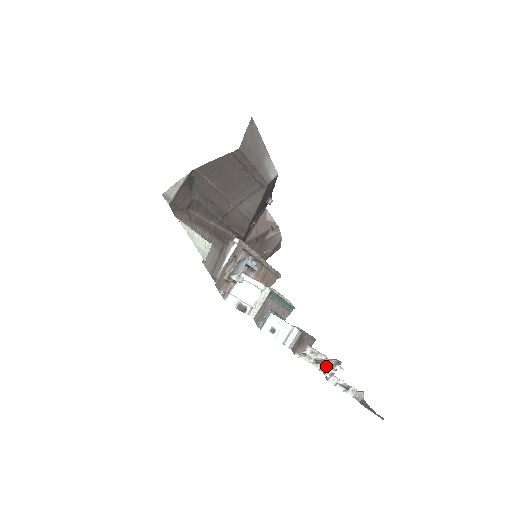
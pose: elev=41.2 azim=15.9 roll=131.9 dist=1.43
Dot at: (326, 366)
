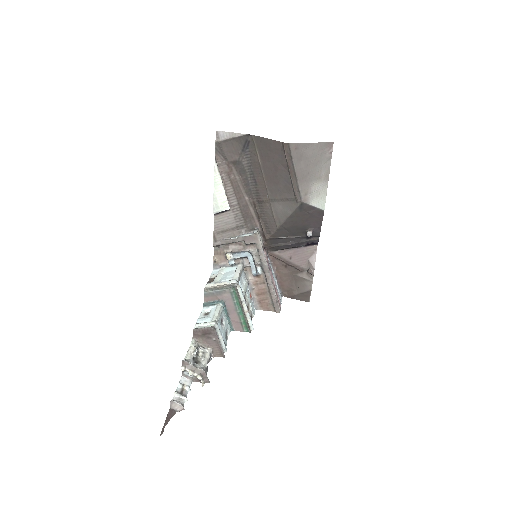
Dot at: (191, 363)
